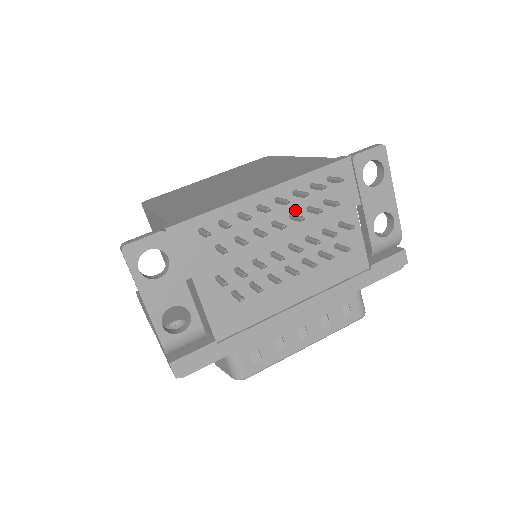
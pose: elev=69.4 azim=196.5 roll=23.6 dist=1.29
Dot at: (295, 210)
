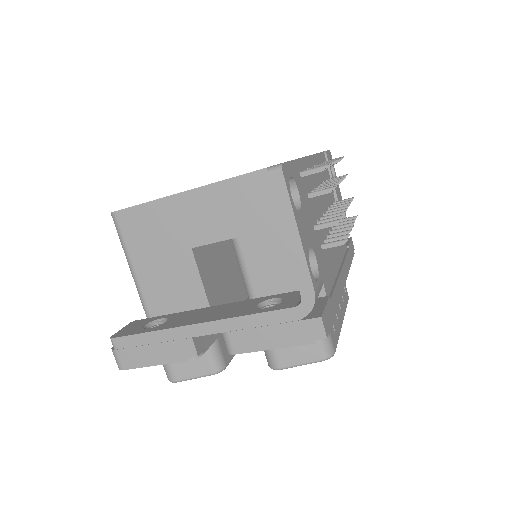
Dot at: (321, 181)
